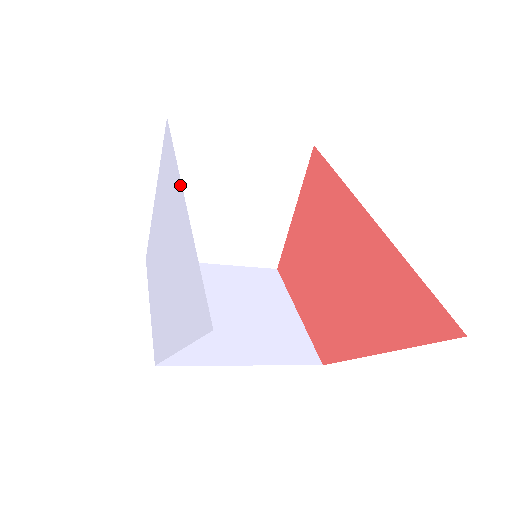
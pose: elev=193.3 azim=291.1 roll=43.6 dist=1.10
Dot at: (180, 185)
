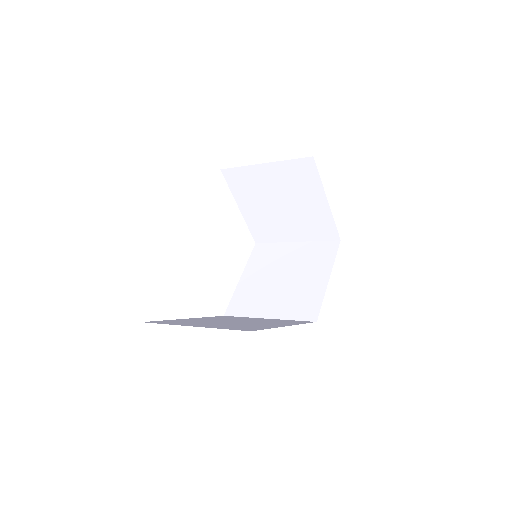
Dot at: occluded
